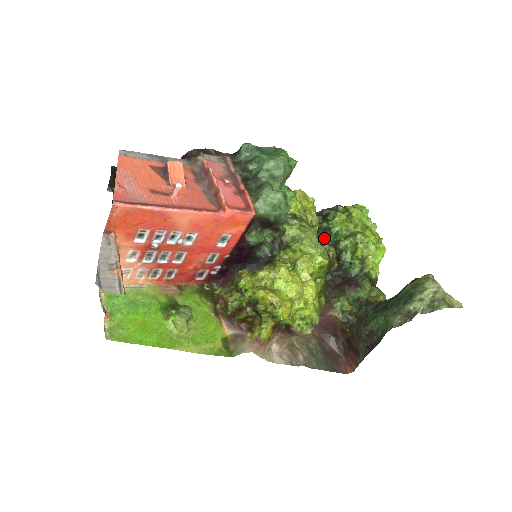
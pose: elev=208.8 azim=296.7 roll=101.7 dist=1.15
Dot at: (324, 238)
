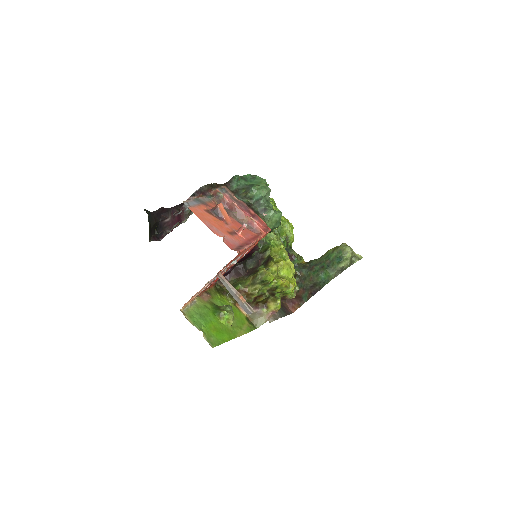
Dot at: occluded
